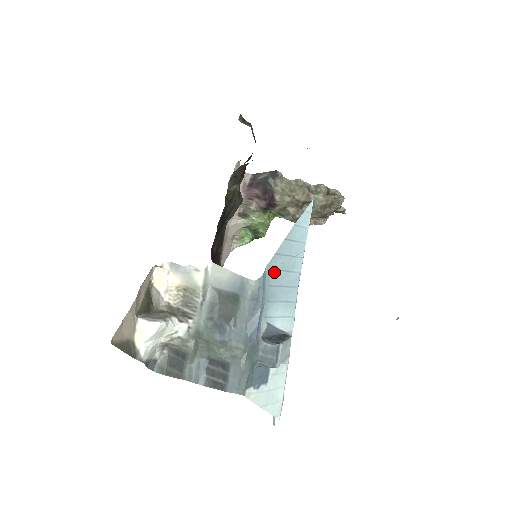
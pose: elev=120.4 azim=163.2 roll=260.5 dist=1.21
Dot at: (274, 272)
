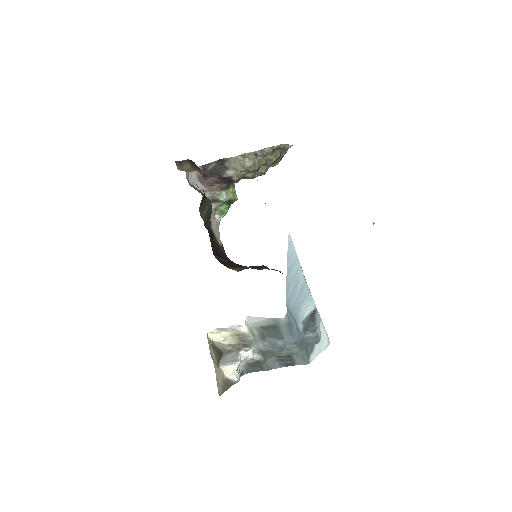
Dot at: (291, 298)
